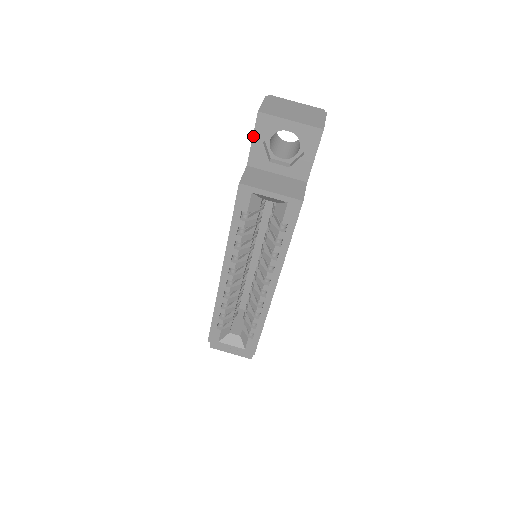
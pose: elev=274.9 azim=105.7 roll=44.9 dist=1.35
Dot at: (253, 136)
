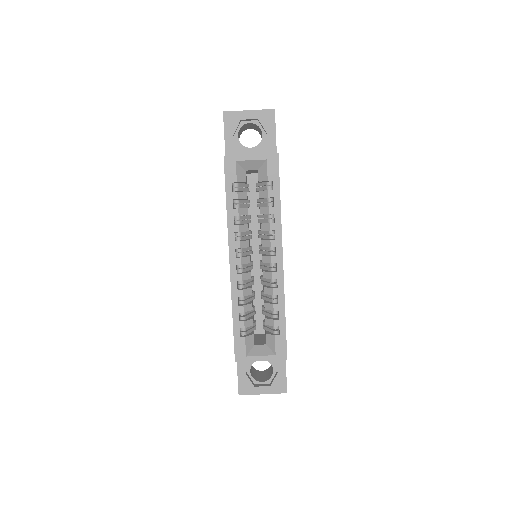
Dot at: (224, 132)
